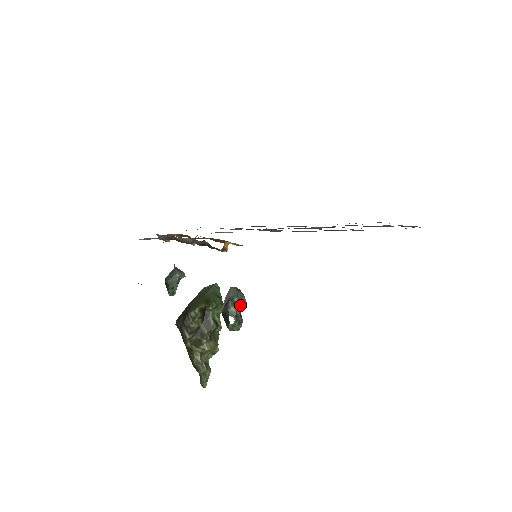
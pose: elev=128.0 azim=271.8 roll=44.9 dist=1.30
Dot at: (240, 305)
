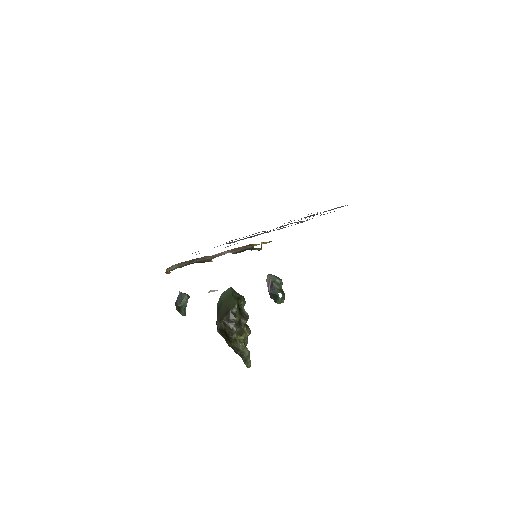
Dot at: (281, 283)
